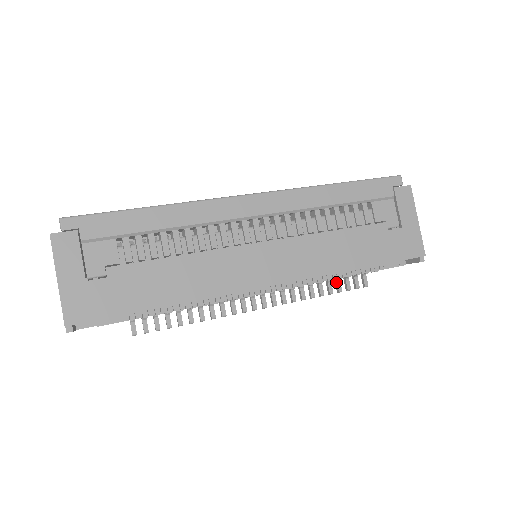
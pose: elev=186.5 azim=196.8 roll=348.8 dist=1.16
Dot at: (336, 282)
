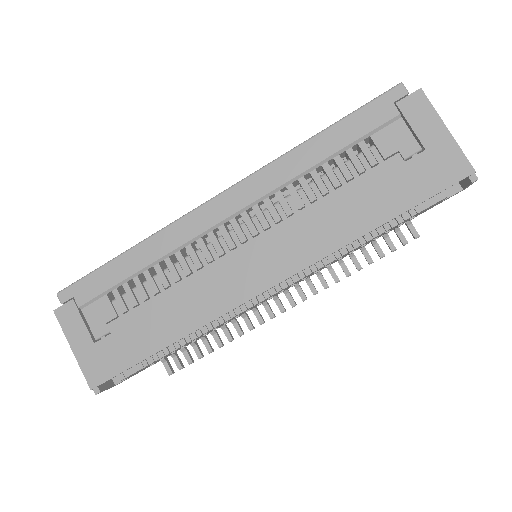
Dot at: occluded
